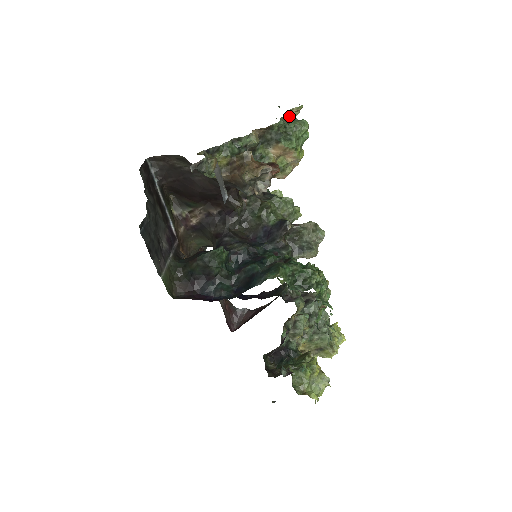
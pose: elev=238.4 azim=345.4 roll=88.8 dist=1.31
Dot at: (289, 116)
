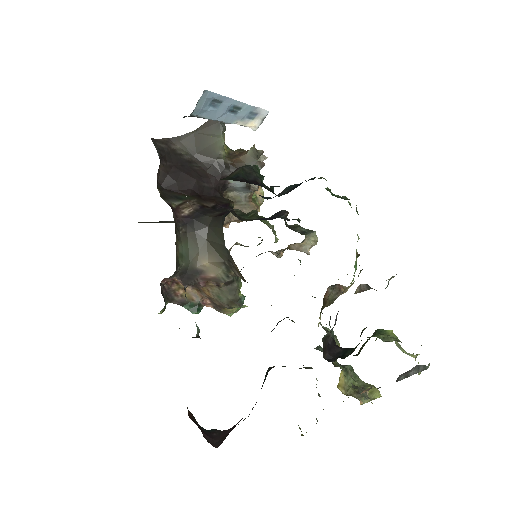
Dot at: occluded
